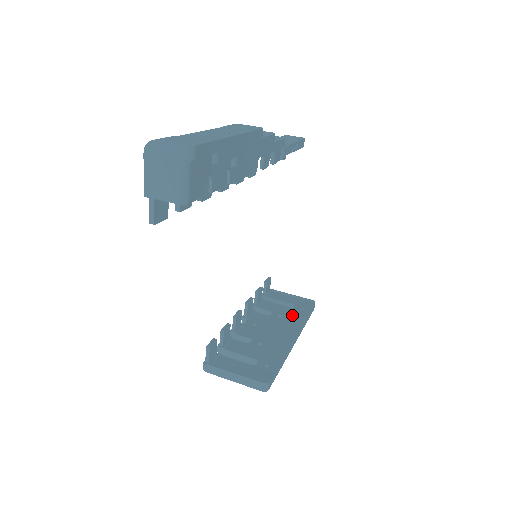
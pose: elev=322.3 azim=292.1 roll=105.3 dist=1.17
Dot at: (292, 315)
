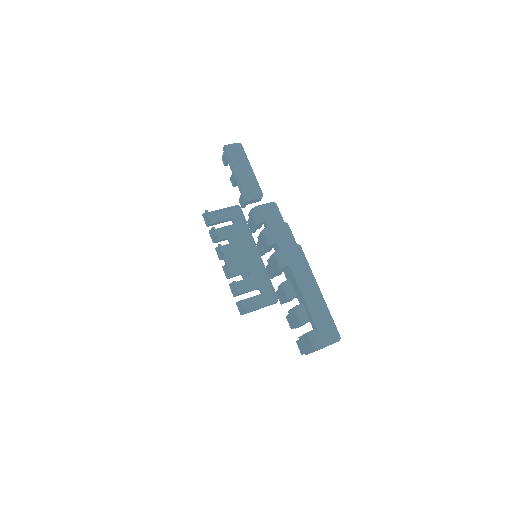
Dot at: (240, 232)
